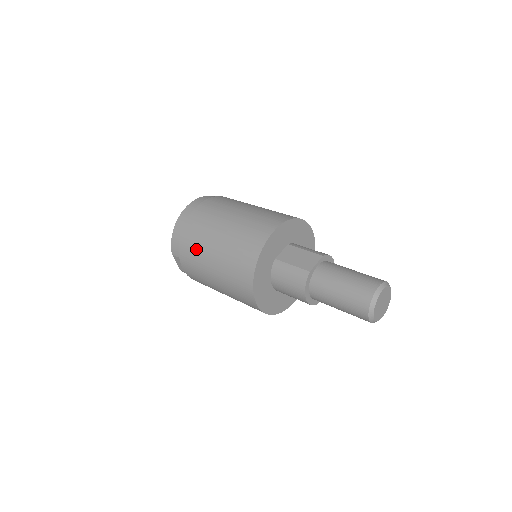
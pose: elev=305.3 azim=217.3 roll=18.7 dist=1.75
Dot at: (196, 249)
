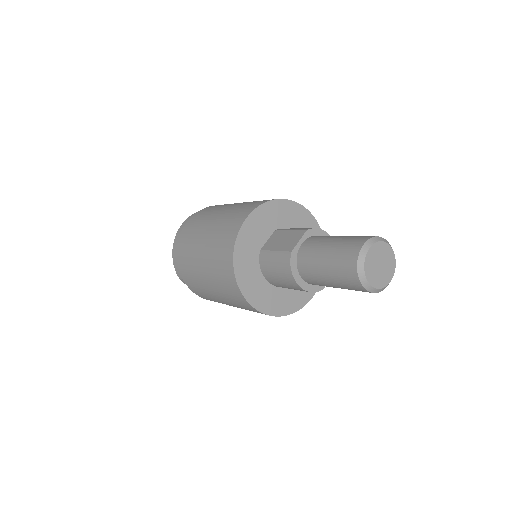
Dot at: (189, 264)
